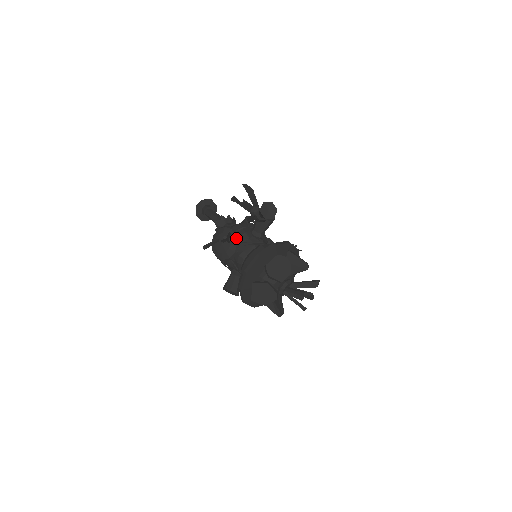
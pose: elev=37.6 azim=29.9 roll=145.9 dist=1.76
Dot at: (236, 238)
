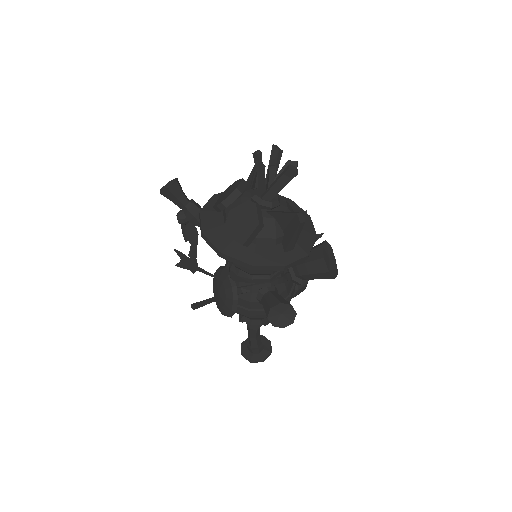
Dot at: (219, 269)
